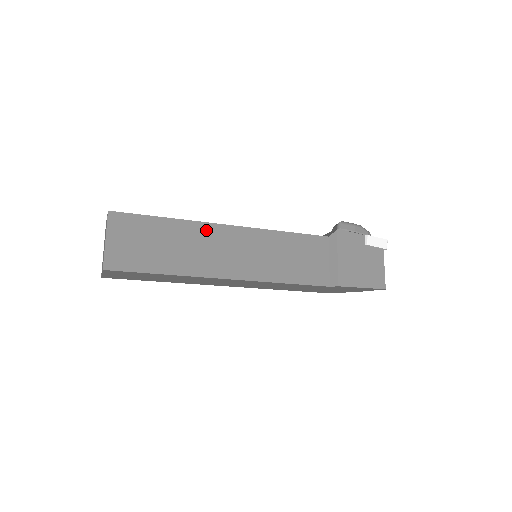
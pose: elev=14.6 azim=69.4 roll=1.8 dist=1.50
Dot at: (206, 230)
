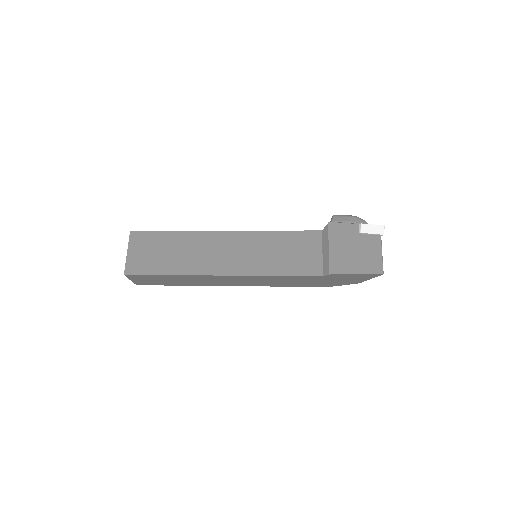
Dot at: (205, 237)
